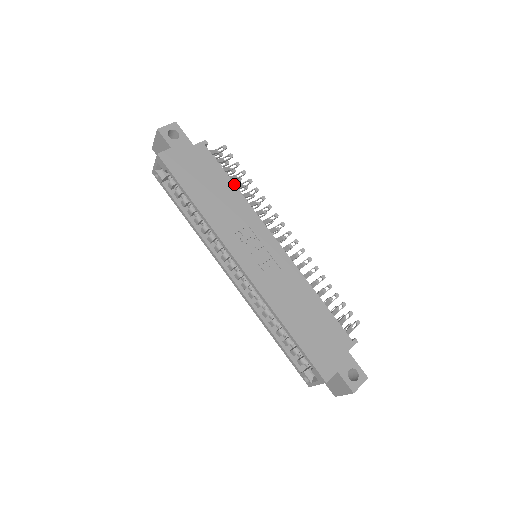
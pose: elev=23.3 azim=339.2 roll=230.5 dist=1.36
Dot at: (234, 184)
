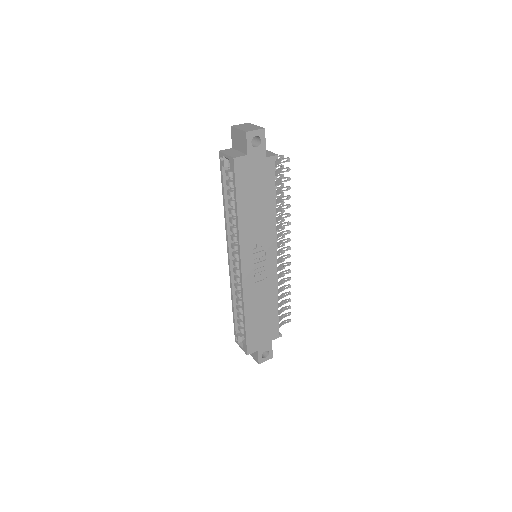
Dot at: occluded
